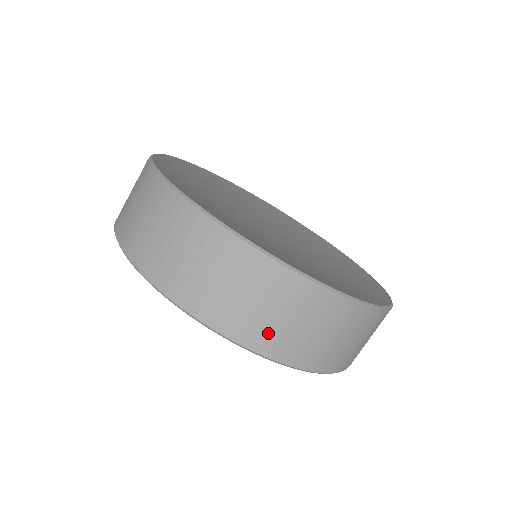
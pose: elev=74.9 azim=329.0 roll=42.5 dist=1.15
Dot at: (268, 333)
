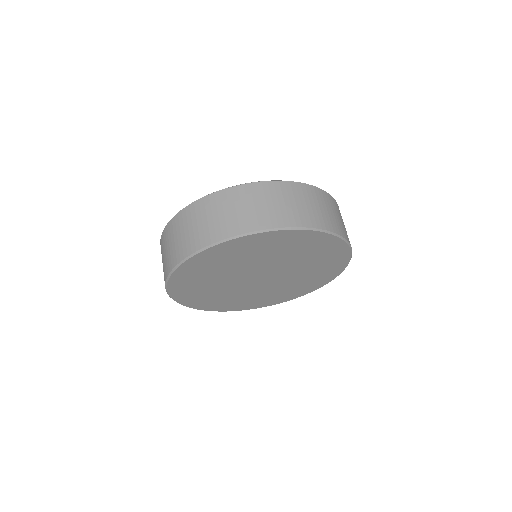
Dot at: (329, 220)
